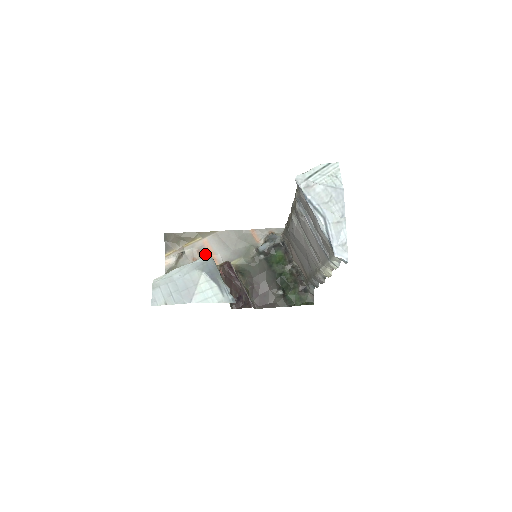
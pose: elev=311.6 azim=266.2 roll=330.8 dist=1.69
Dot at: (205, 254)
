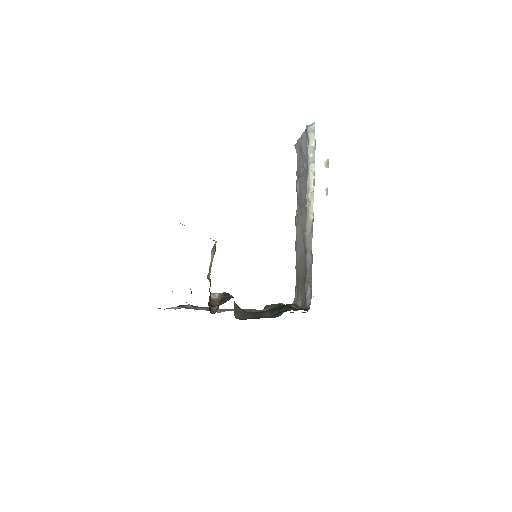
Dot at: occluded
